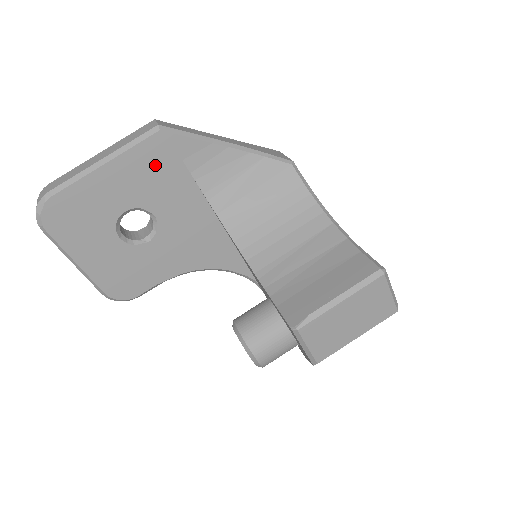
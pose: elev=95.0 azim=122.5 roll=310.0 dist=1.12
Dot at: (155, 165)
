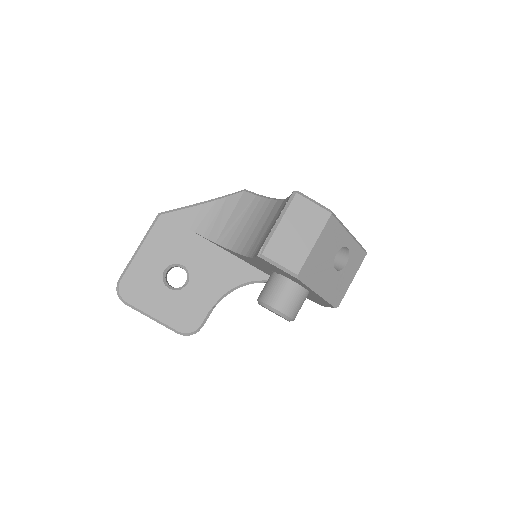
Dot at: (167, 235)
